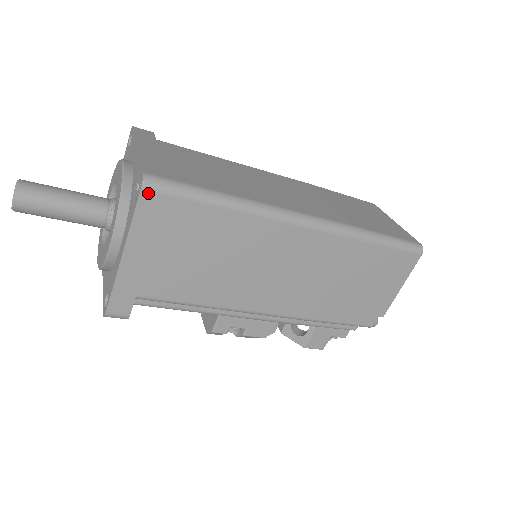
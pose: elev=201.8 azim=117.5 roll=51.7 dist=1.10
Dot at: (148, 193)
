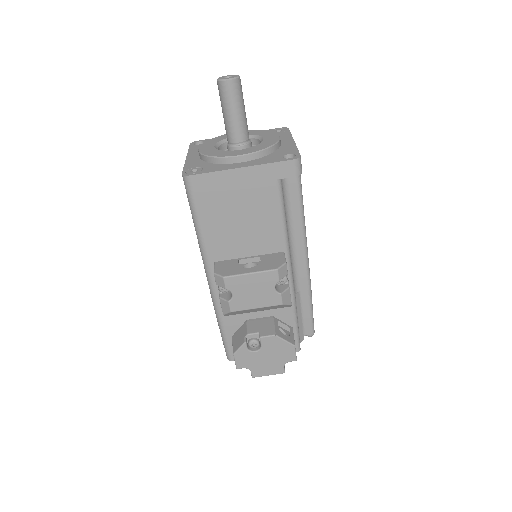
Dot at: occluded
